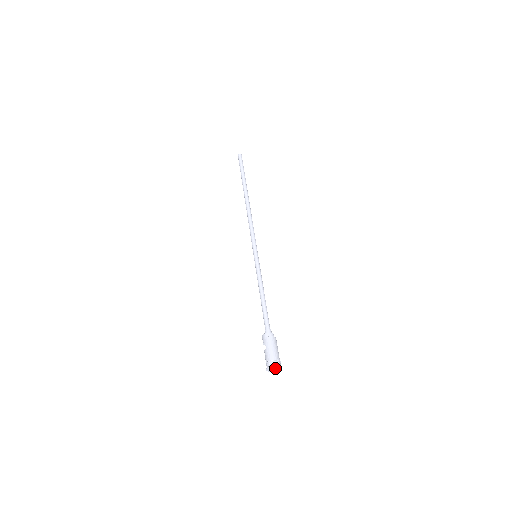
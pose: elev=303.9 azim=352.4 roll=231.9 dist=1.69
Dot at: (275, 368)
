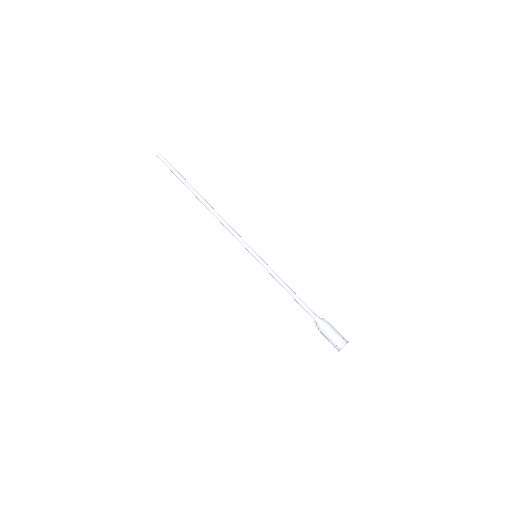
Dot at: occluded
